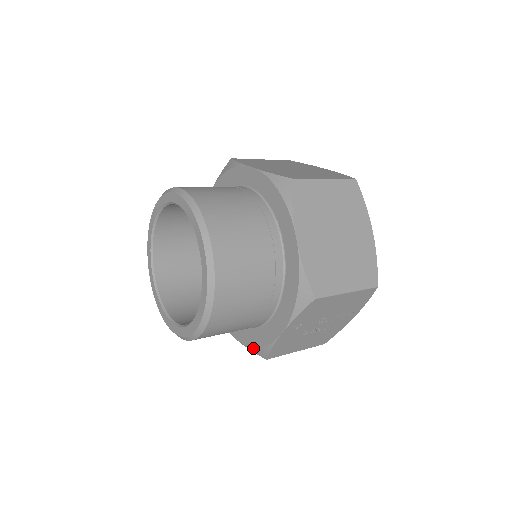
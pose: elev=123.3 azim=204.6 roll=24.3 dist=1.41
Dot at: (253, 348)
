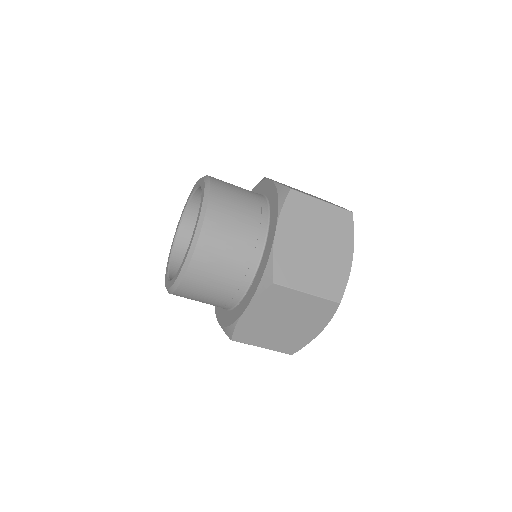
Dot at: occluded
